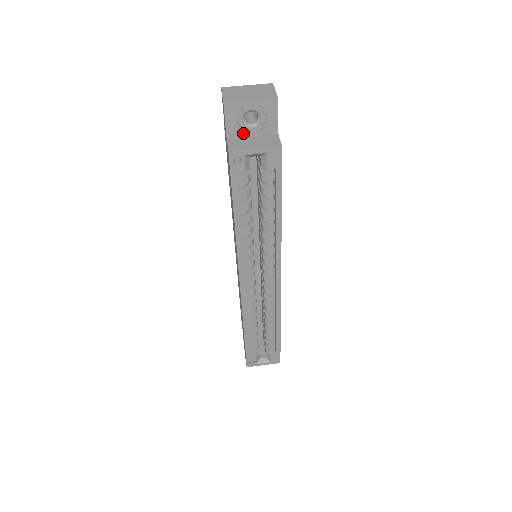
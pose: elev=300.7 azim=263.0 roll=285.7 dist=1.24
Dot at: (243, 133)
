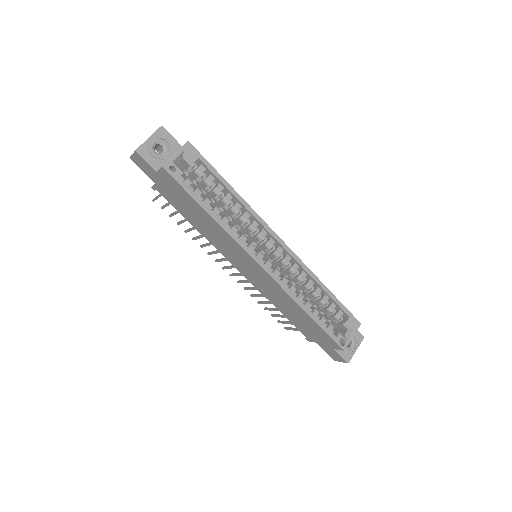
Dot at: (163, 161)
